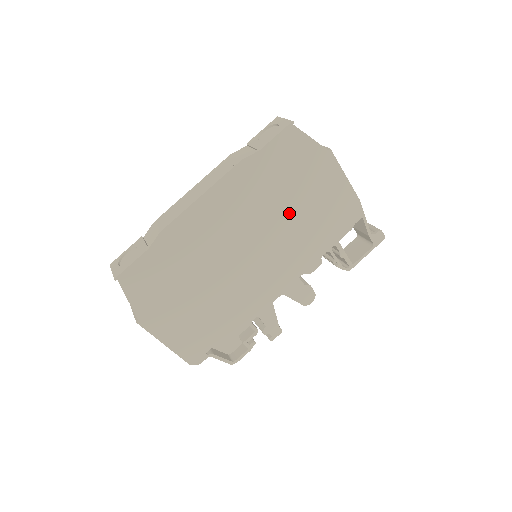
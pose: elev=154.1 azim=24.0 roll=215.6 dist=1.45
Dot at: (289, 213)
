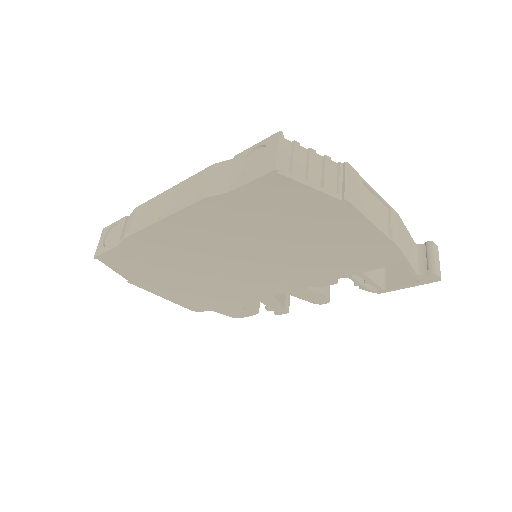
Dot at: (284, 244)
